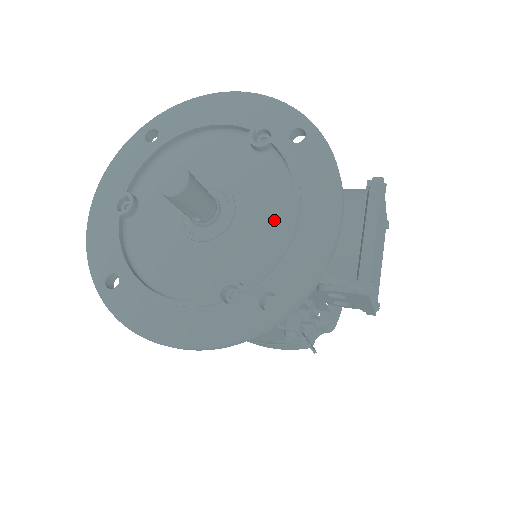
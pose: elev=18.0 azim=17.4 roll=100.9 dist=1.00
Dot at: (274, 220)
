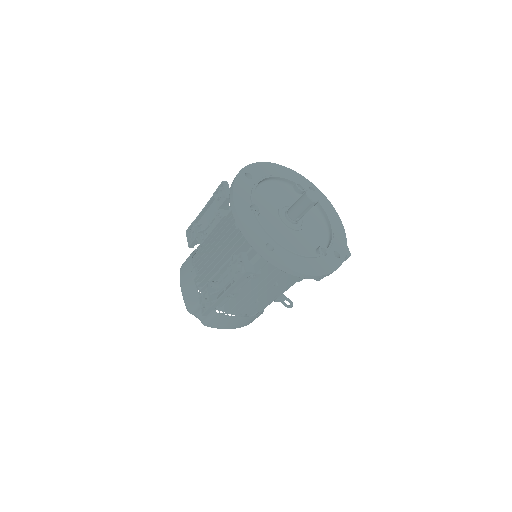
Dot at: (319, 223)
